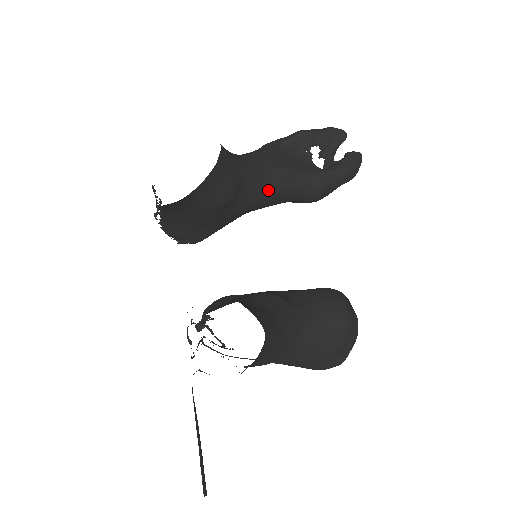
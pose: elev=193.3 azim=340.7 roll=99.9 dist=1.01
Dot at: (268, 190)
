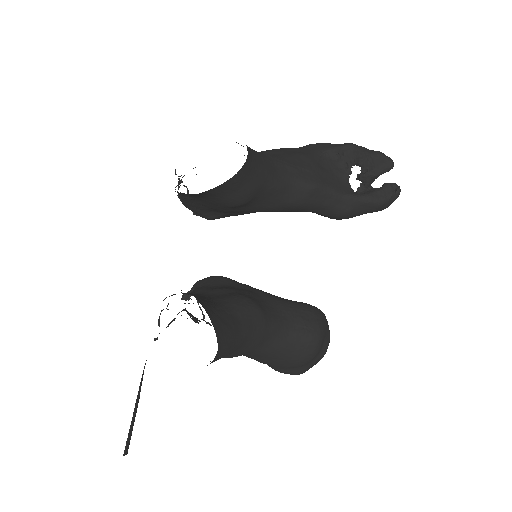
Dot at: (289, 201)
